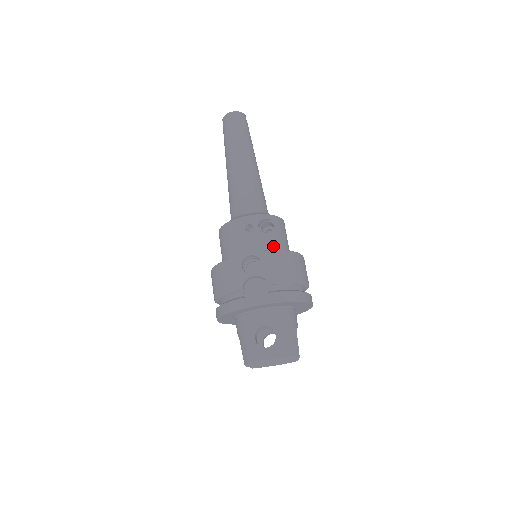
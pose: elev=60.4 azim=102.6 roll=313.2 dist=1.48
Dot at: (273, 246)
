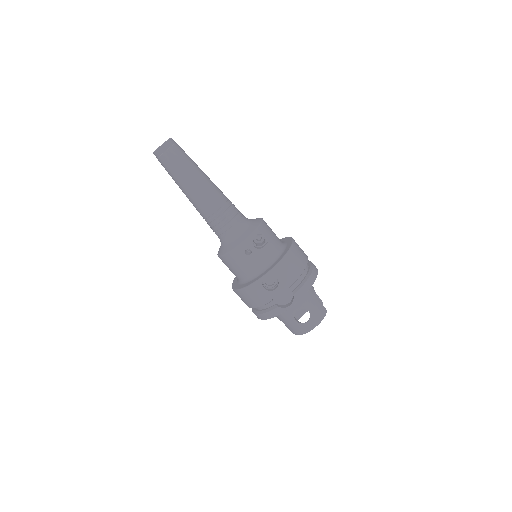
Dot at: (272, 253)
